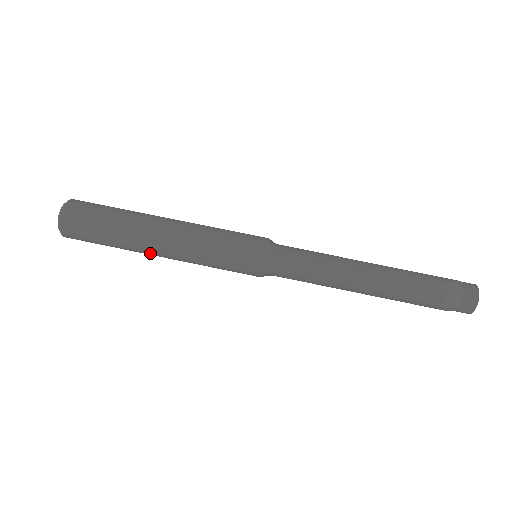
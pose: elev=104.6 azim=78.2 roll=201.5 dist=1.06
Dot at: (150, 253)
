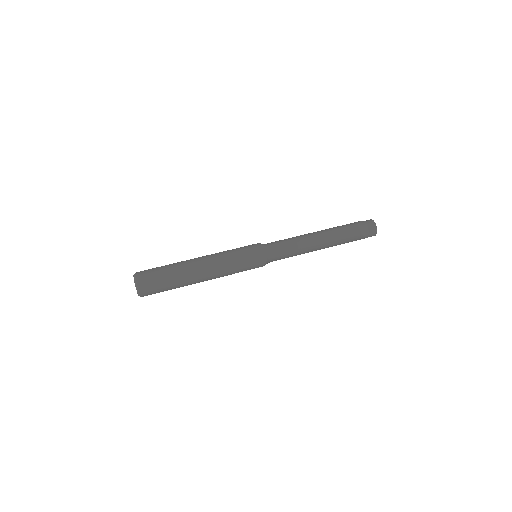
Dot at: (198, 280)
